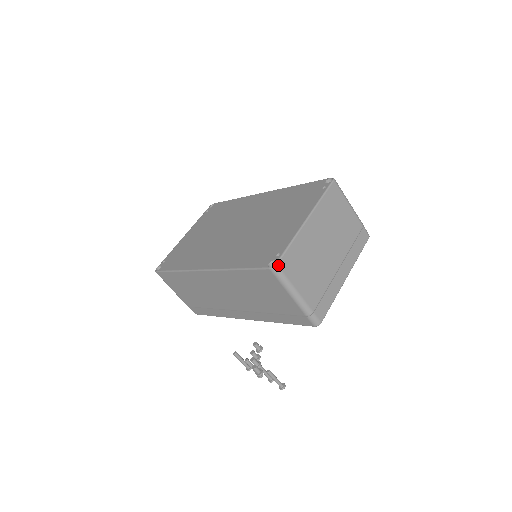
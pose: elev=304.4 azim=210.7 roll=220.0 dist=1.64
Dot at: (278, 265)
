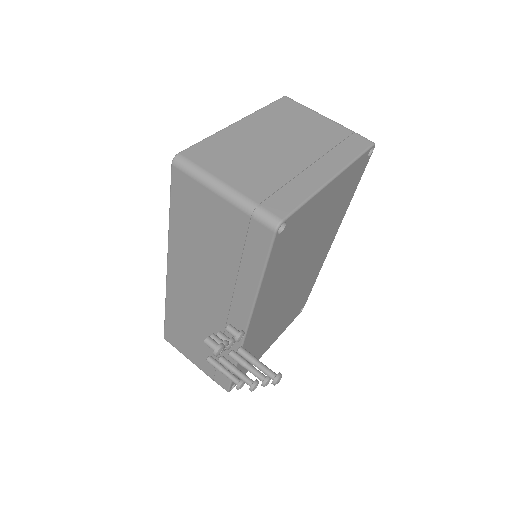
Dot at: (181, 154)
